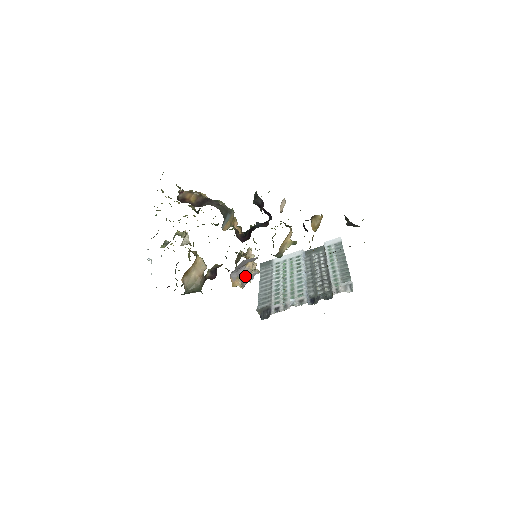
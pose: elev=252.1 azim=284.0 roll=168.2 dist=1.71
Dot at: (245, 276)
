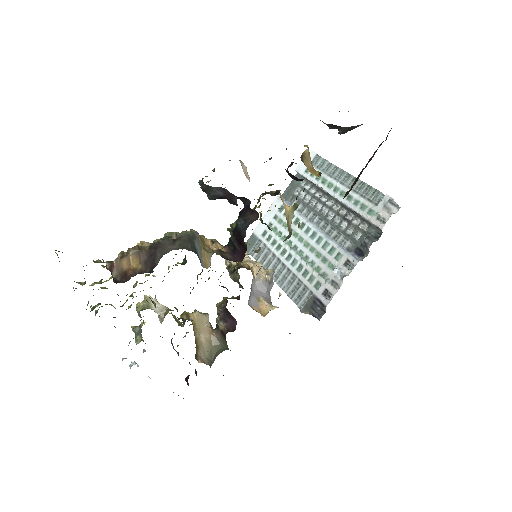
Dot at: (263, 289)
